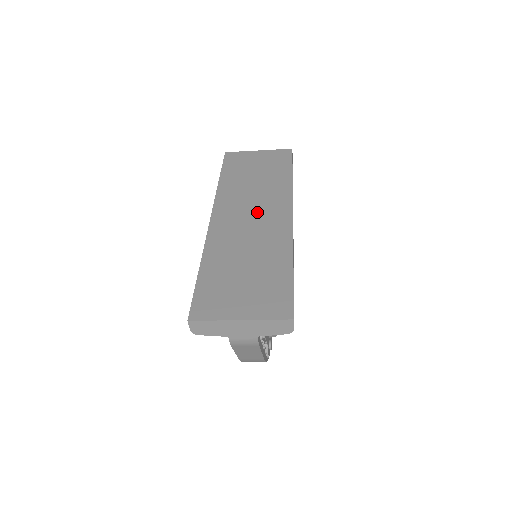
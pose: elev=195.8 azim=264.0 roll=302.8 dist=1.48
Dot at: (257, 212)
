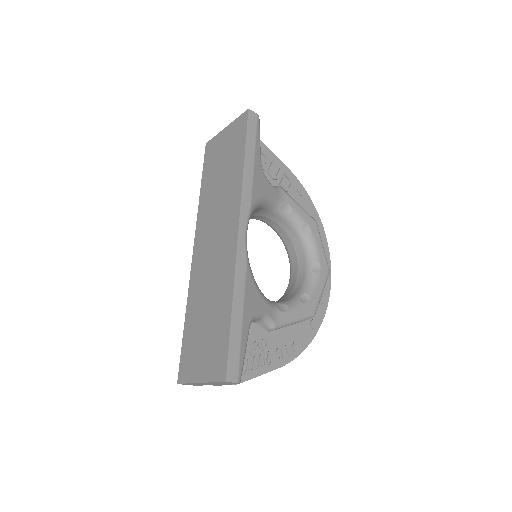
Dot at: (217, 234)
